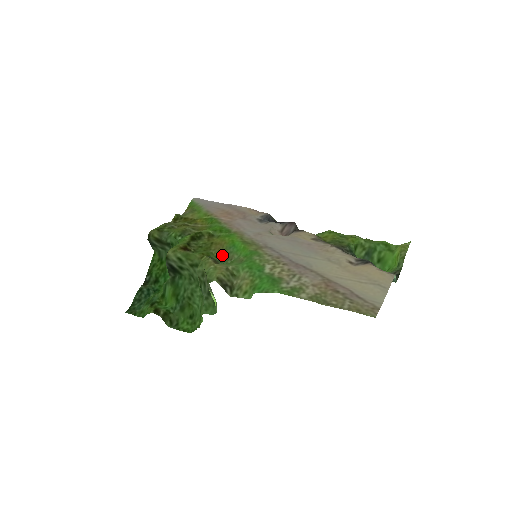
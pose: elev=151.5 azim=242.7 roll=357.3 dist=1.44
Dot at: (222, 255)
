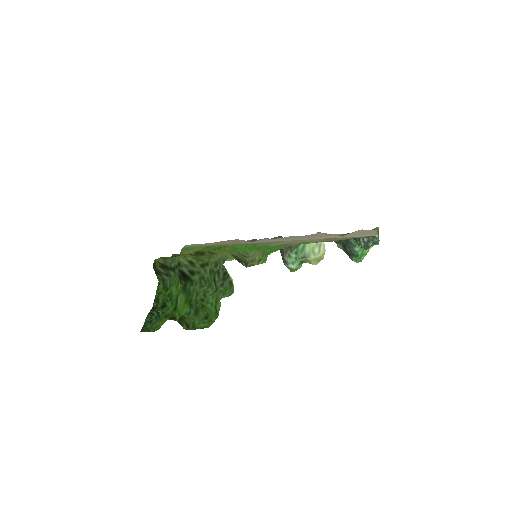
Dot at: occluded
